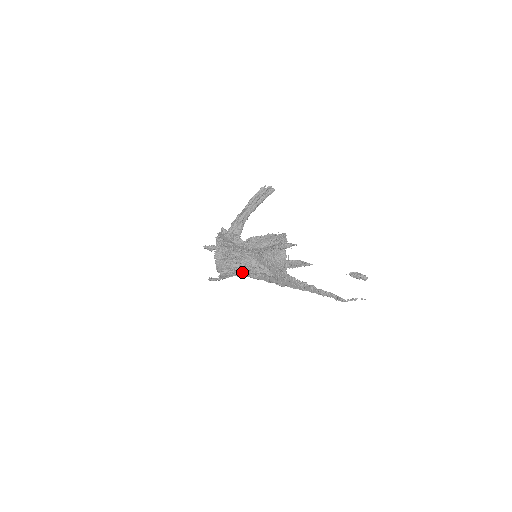
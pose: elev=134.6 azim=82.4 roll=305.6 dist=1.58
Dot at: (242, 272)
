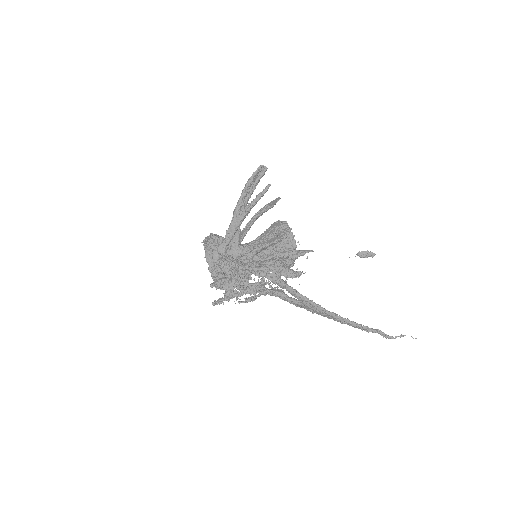
Dot at: (247, 284)
